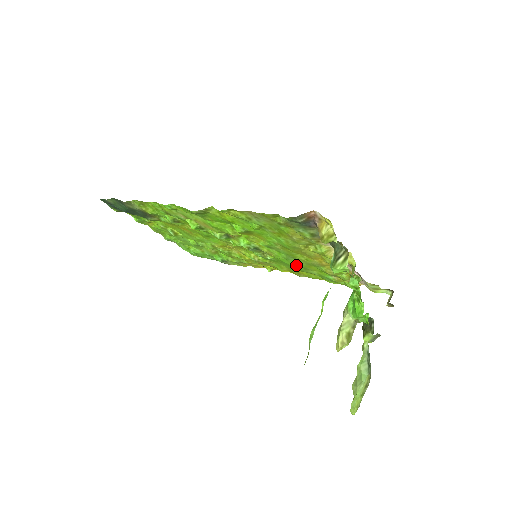
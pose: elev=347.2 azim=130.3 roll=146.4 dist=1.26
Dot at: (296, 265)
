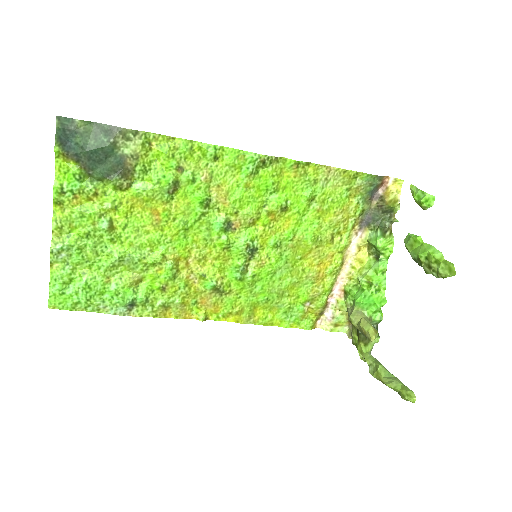
Dot at: (273, 289)
